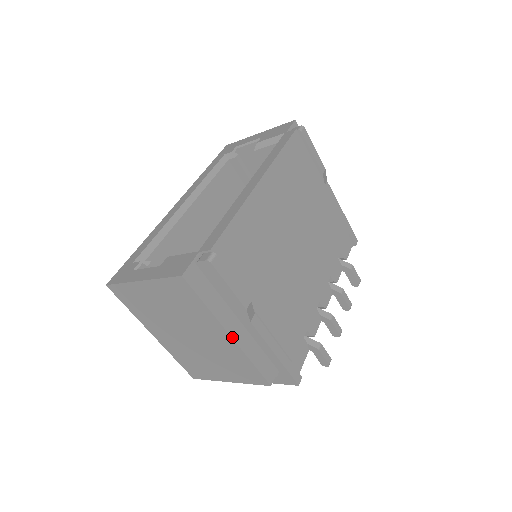
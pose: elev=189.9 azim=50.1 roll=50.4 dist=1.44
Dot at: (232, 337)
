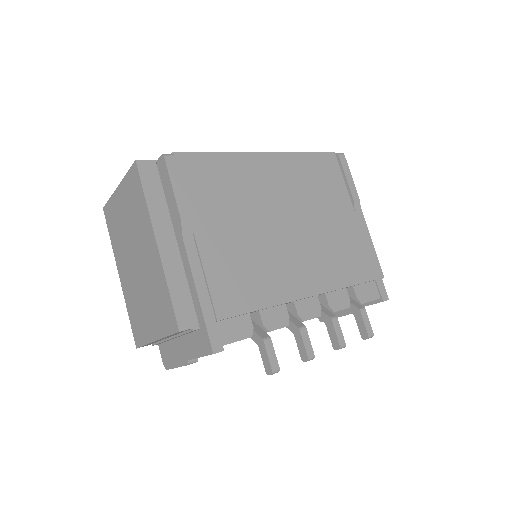
Dot at: (158, 246)
